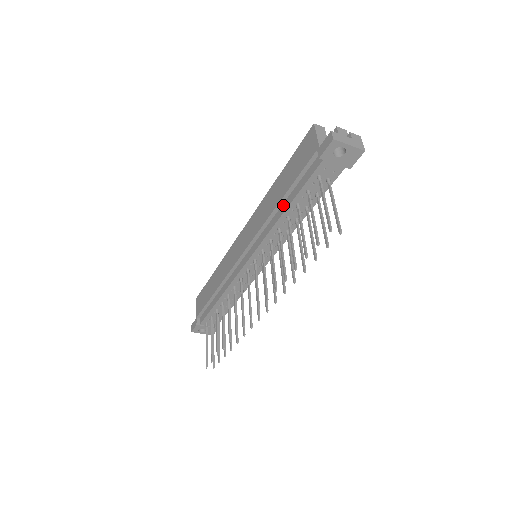
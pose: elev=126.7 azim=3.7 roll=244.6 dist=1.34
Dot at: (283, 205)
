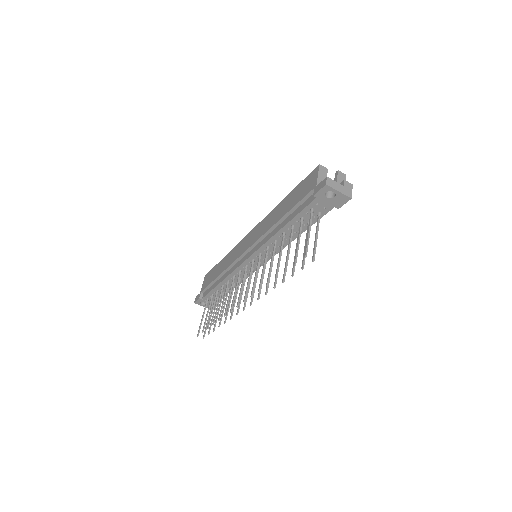
Dot at: (282, 223)
